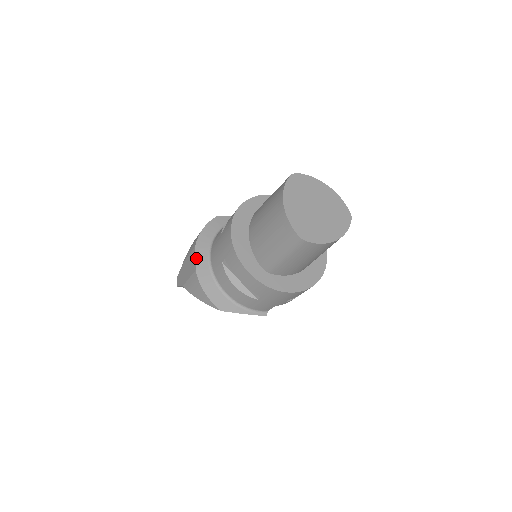
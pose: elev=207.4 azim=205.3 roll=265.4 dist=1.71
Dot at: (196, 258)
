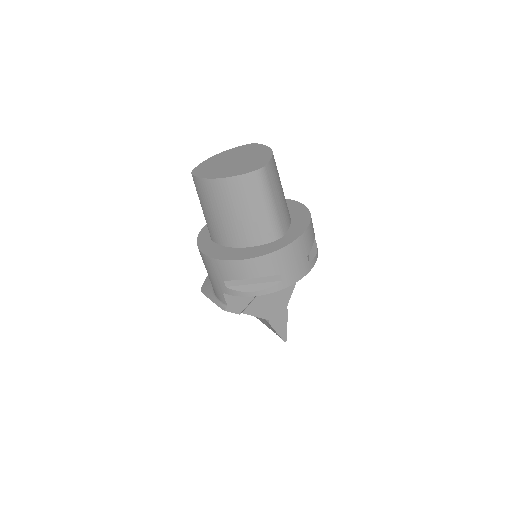
Dot at: occluded
